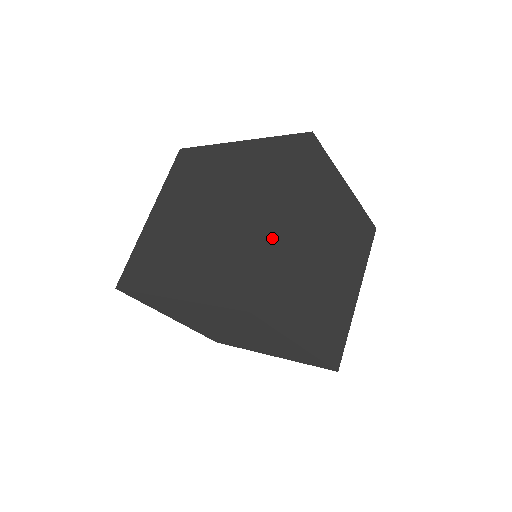
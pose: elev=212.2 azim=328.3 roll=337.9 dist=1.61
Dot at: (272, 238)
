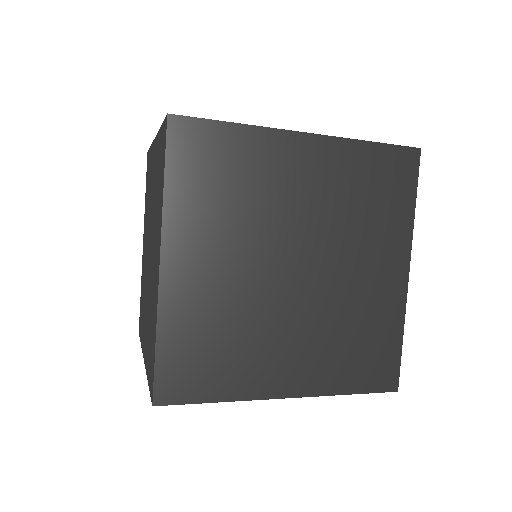
Dot at: (157, 300)
